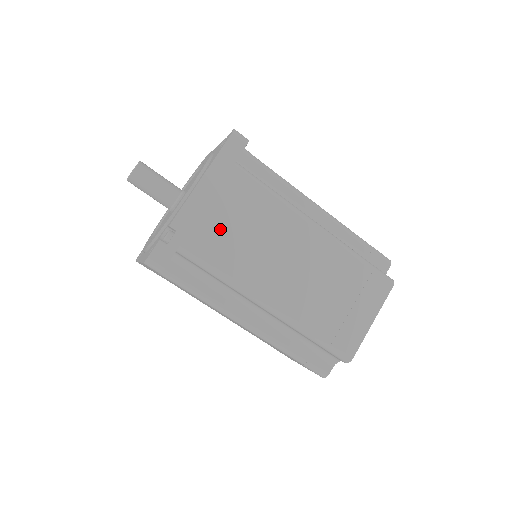
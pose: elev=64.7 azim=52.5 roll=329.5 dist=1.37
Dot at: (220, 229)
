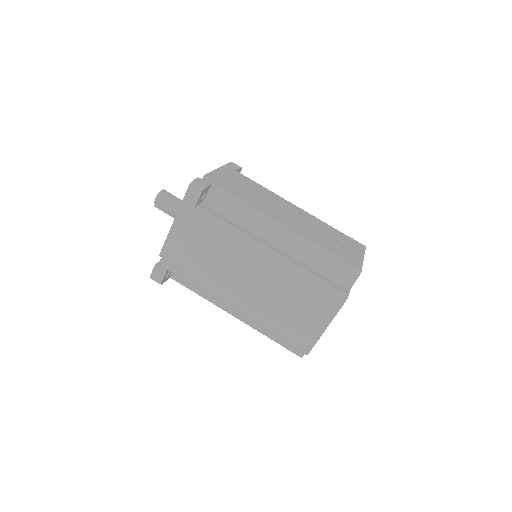
Dot at: (237, 187)
